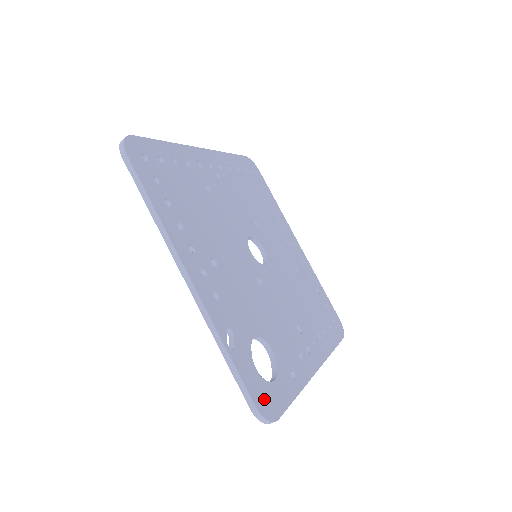
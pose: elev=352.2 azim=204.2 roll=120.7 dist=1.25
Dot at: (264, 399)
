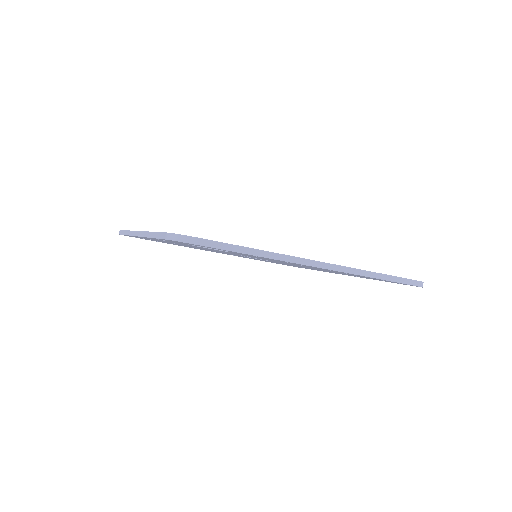
Dot at: occluded
